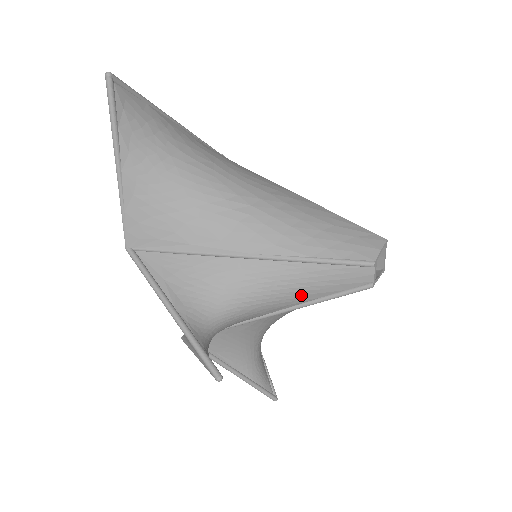
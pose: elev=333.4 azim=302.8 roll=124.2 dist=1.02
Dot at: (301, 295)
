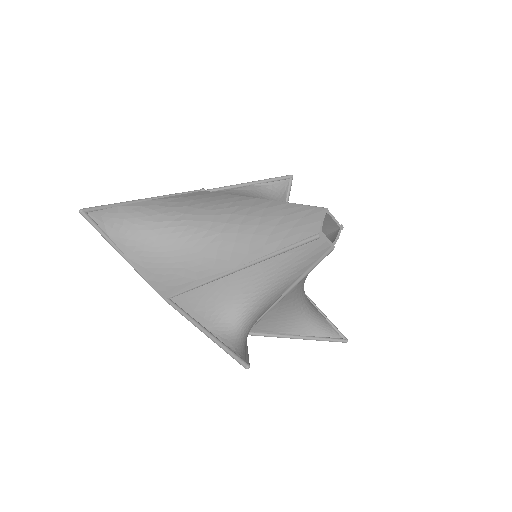
Dot at: (288, 277)
